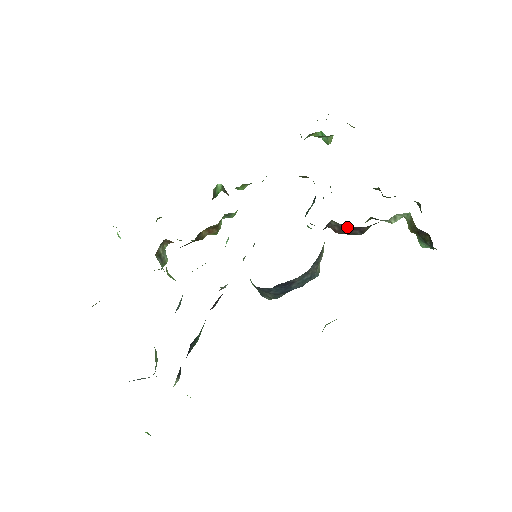
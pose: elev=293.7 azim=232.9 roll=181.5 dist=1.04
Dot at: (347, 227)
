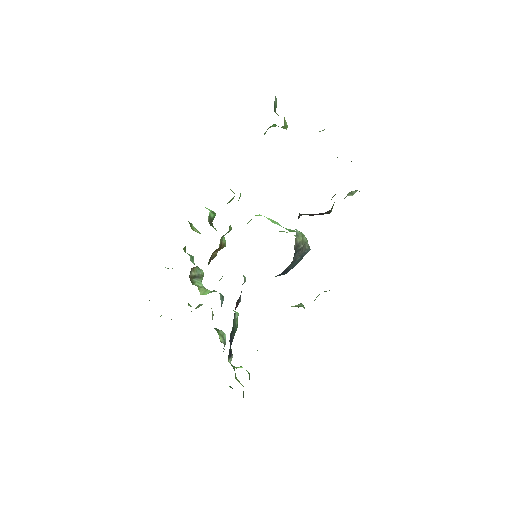
Dot at: (314, 214)
